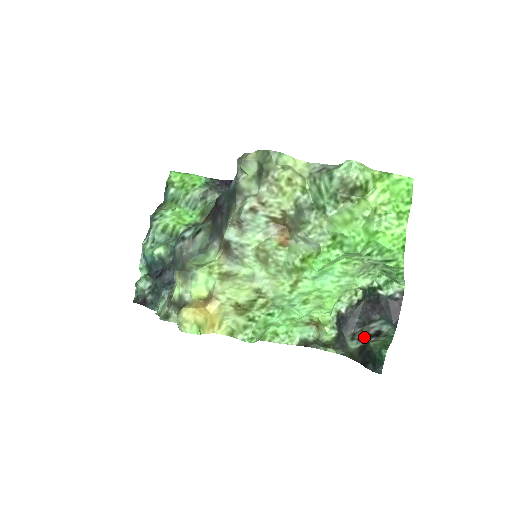
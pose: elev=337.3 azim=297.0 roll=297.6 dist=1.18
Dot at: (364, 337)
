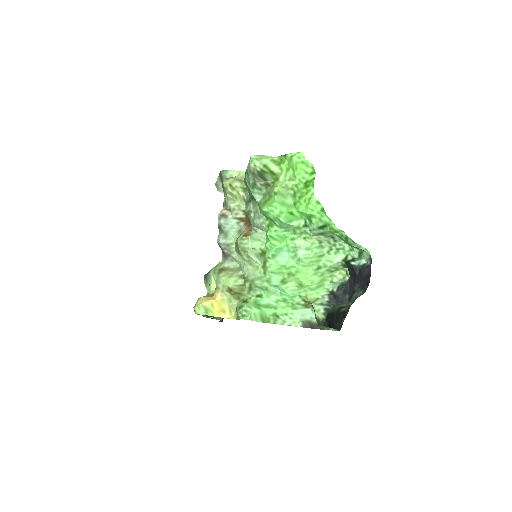
Dot at: (349, 308)
